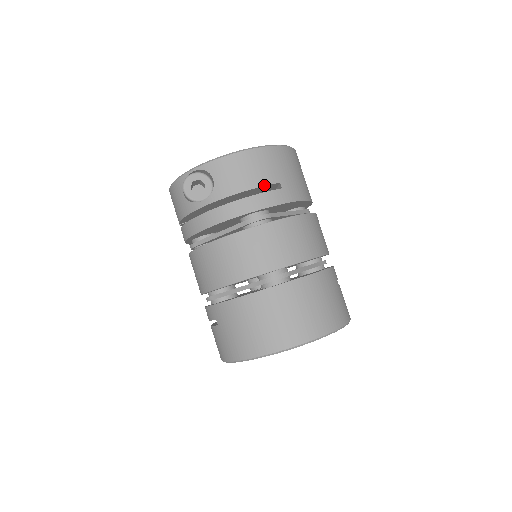
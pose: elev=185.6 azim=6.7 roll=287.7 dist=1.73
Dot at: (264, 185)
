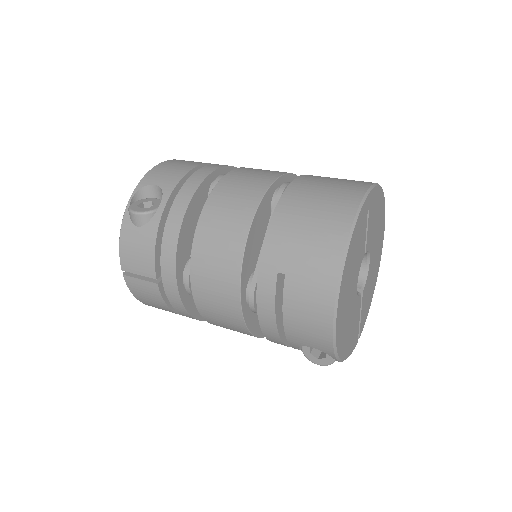
Dot at: (202, 164)
